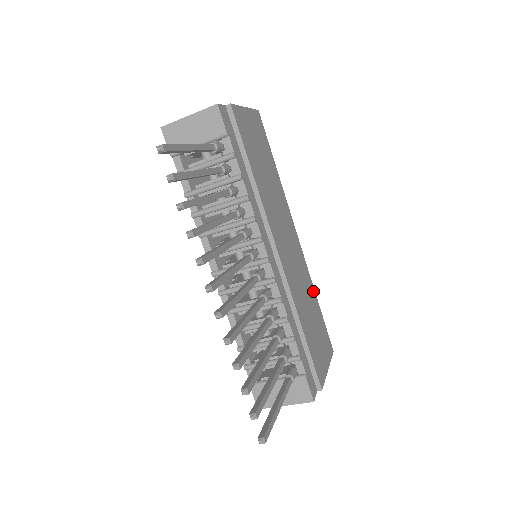
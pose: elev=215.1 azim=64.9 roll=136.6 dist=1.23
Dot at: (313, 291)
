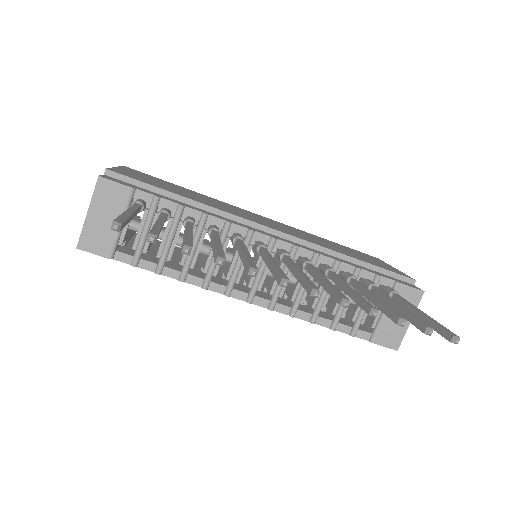
Dot at: (316, 236)
